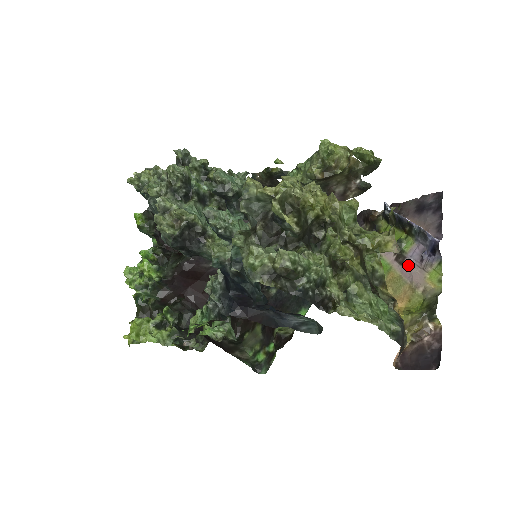
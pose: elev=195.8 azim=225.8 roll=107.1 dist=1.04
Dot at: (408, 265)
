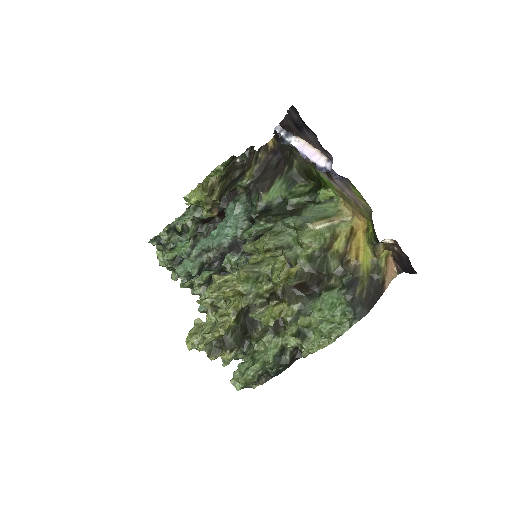
Dot at: (338, 183)
